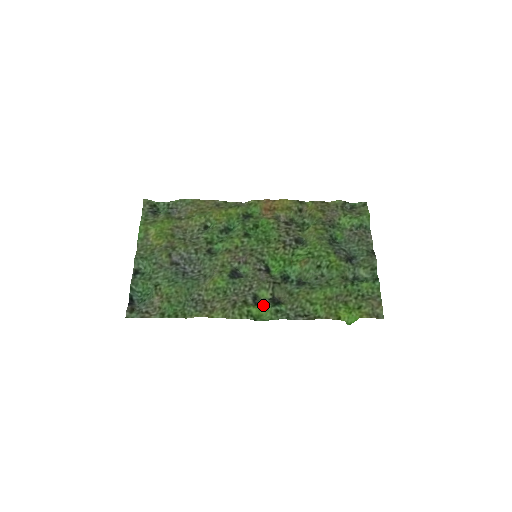
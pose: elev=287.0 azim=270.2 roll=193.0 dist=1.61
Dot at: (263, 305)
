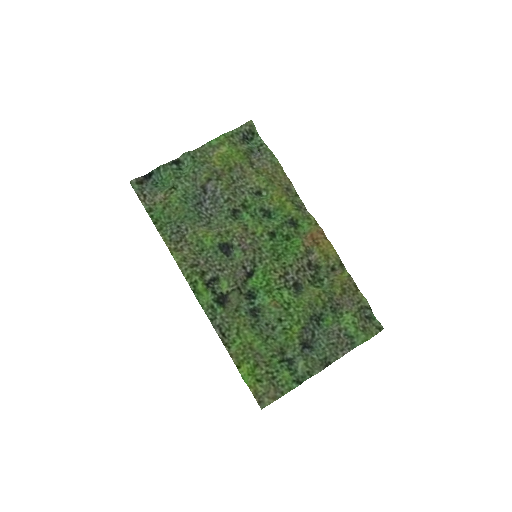
Dot at: (210, 291)
